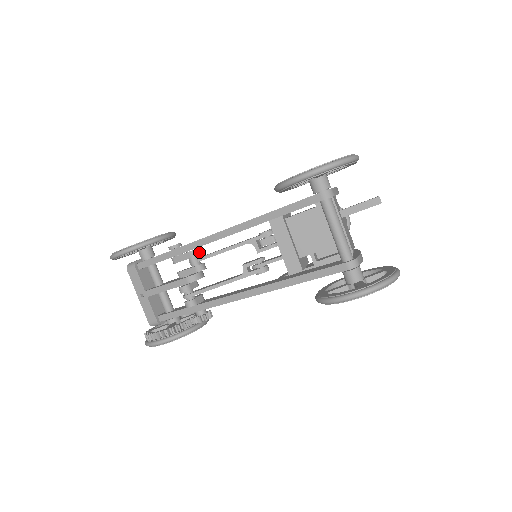
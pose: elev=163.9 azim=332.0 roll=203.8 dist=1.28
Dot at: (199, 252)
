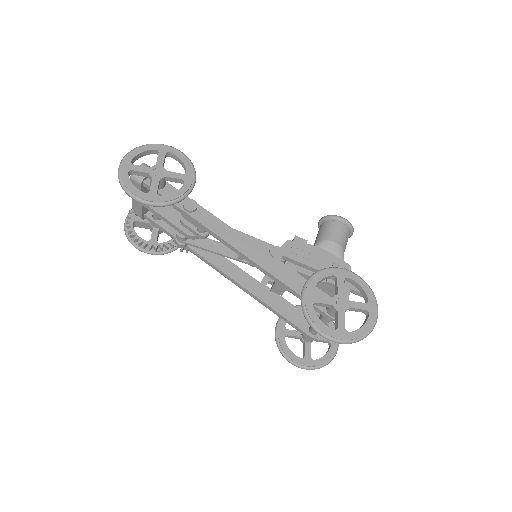
Dot at: occluded
